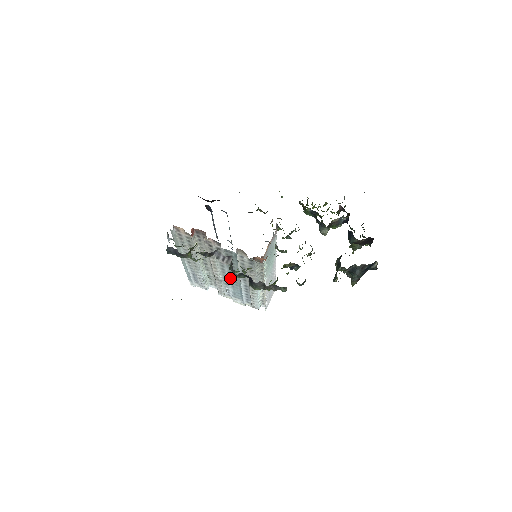
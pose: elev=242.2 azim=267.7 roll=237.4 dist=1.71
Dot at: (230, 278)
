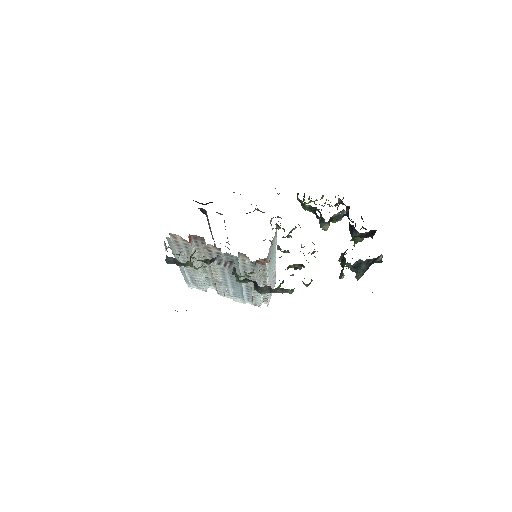
Dot at: (230, 279)
